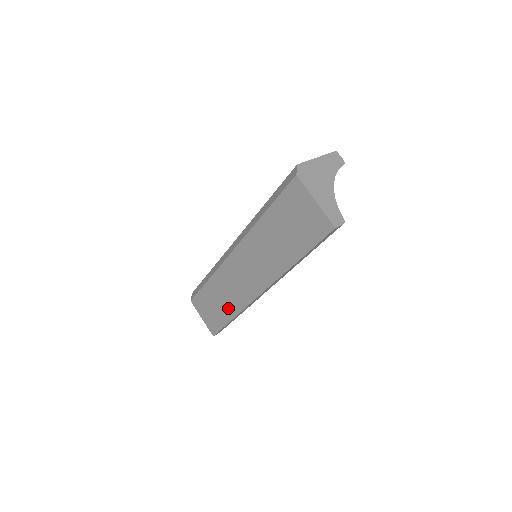
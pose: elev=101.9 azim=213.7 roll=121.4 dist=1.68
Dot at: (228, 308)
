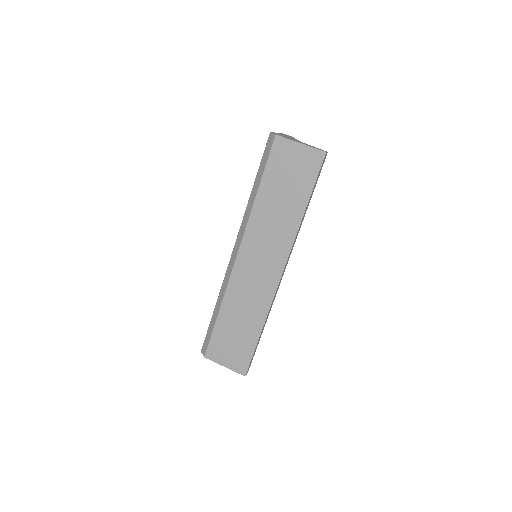
Dot at: (252, 323)
